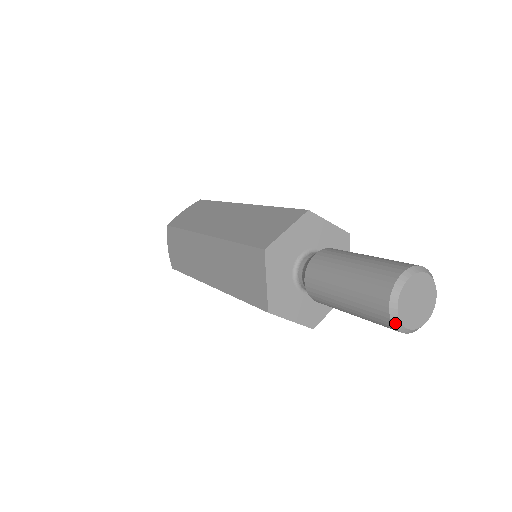
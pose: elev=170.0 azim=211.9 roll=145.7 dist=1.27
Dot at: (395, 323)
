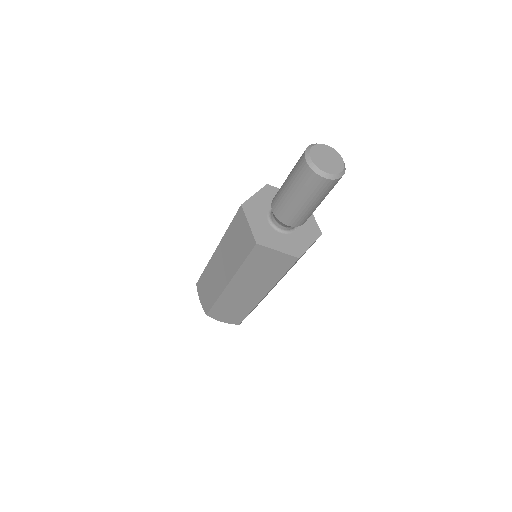
Dot at: (306, 153)
